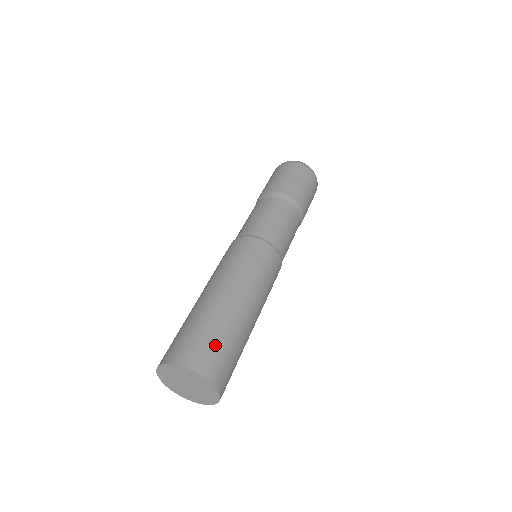
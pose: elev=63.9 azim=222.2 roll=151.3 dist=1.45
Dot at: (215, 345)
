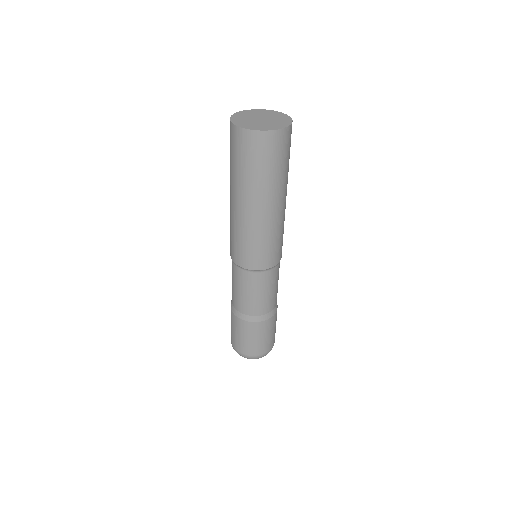
Dot at: occluded
